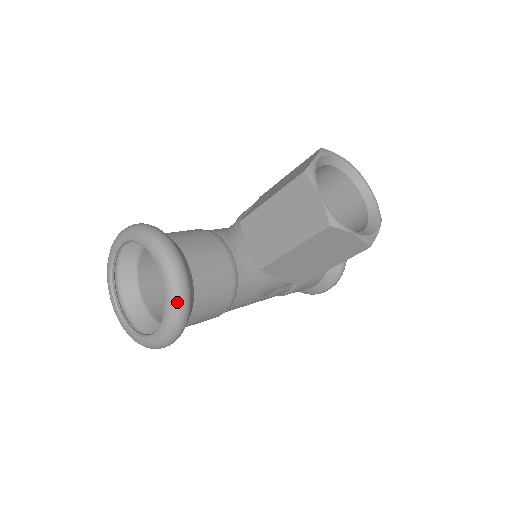
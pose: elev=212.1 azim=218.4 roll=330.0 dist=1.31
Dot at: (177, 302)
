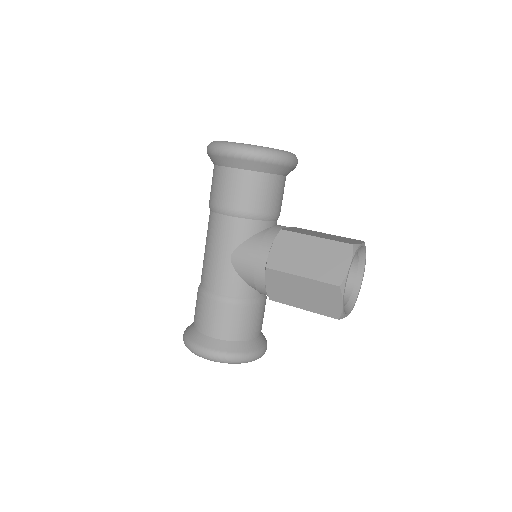
Dot at: occluded
